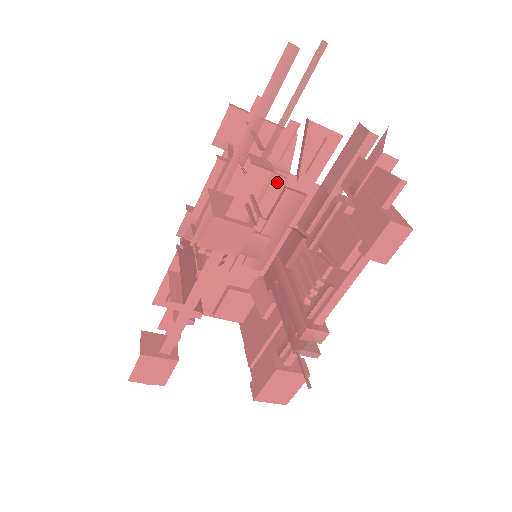
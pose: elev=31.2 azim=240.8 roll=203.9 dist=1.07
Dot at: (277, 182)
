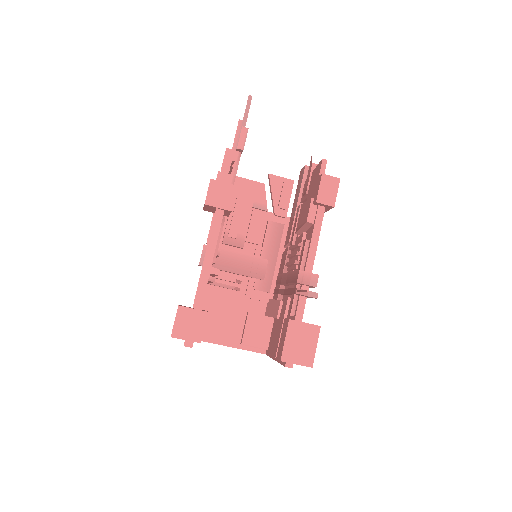
Dot at: (261, 217)
